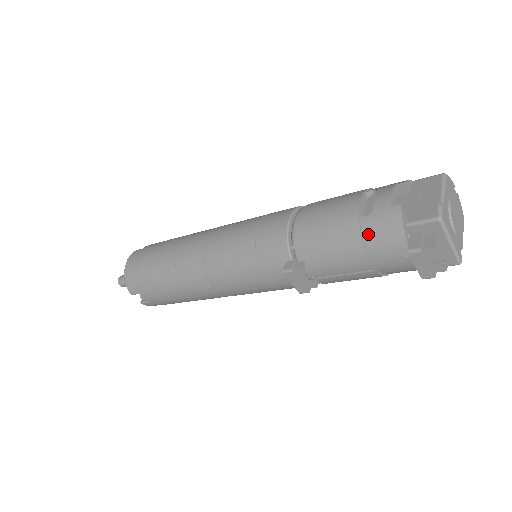
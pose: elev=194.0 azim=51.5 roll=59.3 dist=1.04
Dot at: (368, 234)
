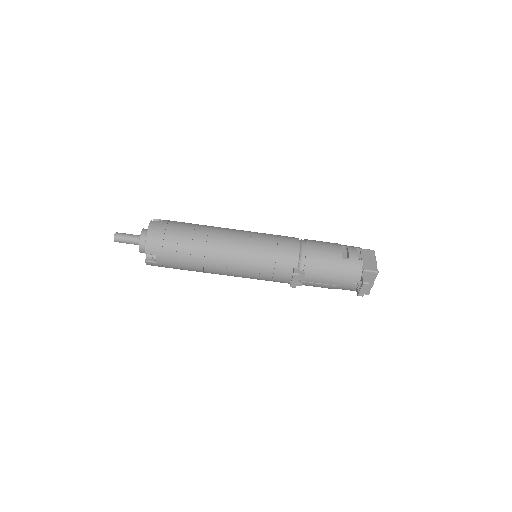
Dot at: (345, 268)
